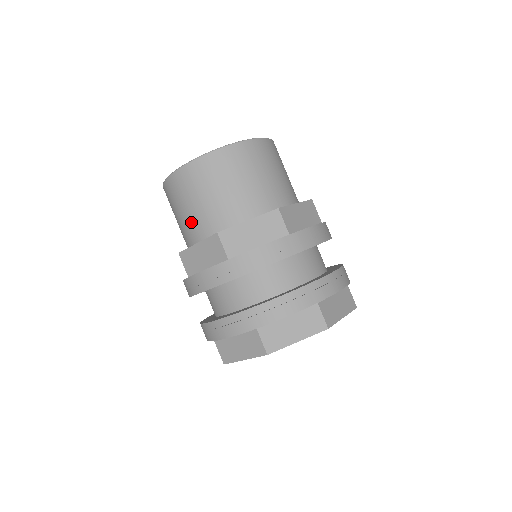
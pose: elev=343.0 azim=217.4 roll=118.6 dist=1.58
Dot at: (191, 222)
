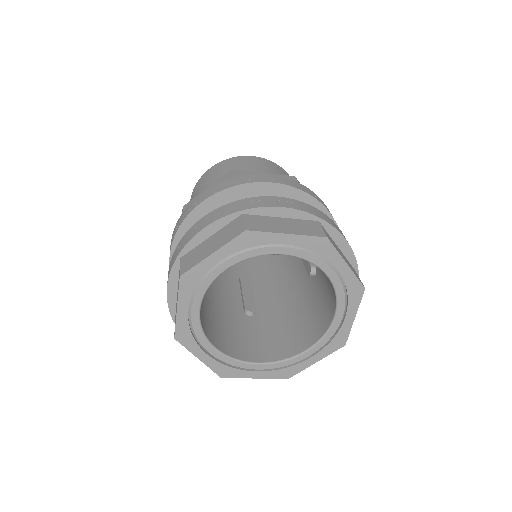
Dot at: occluded
